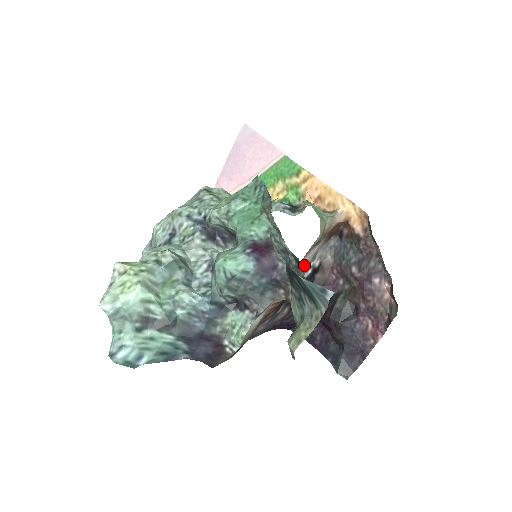
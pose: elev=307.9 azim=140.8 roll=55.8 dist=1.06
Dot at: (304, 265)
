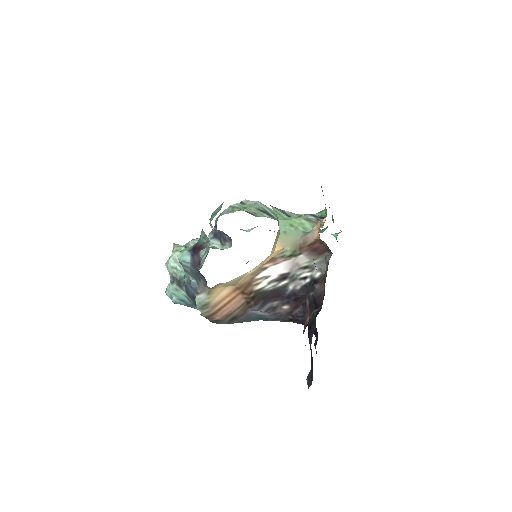
Dot at: (290, 272)
